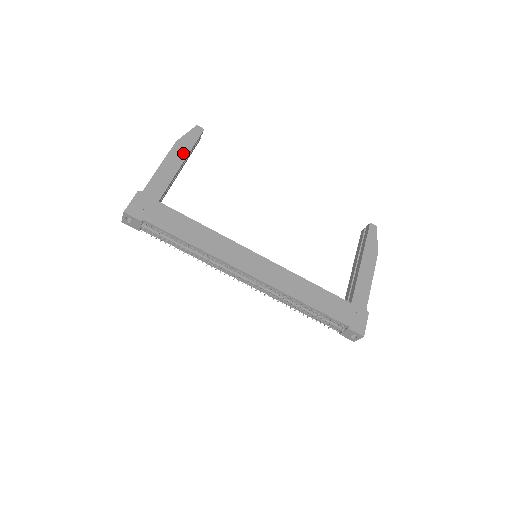
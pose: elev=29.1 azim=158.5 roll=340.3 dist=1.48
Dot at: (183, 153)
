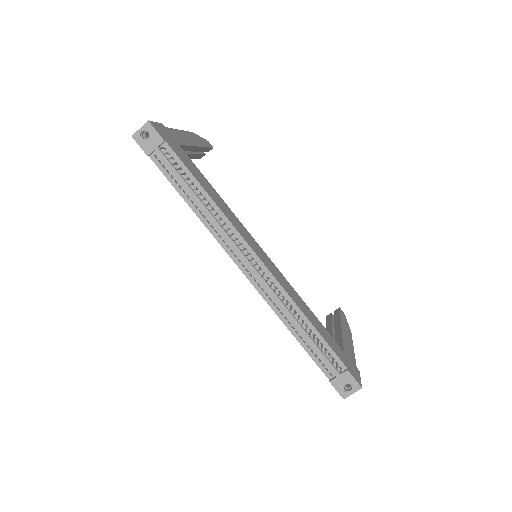
Dot at: (198, 142)
